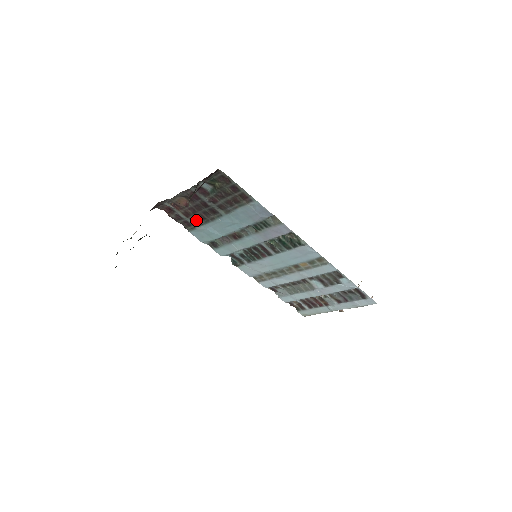
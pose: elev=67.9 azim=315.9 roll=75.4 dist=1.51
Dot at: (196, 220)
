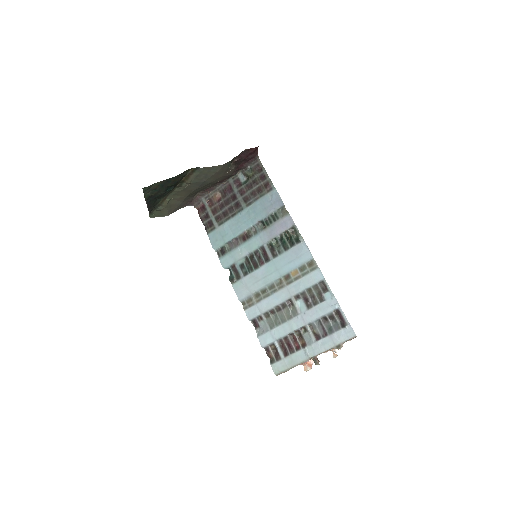
Dot at: (219, 219)
